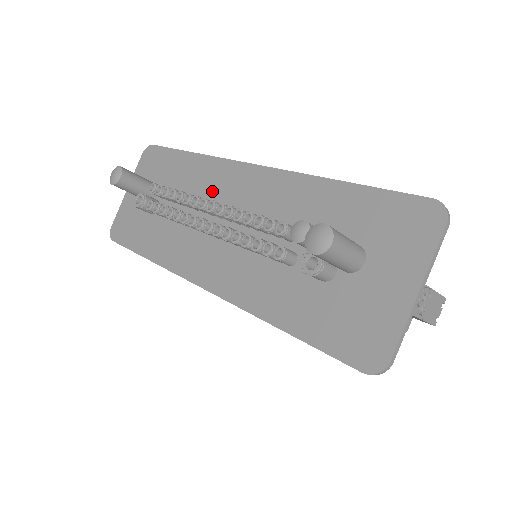
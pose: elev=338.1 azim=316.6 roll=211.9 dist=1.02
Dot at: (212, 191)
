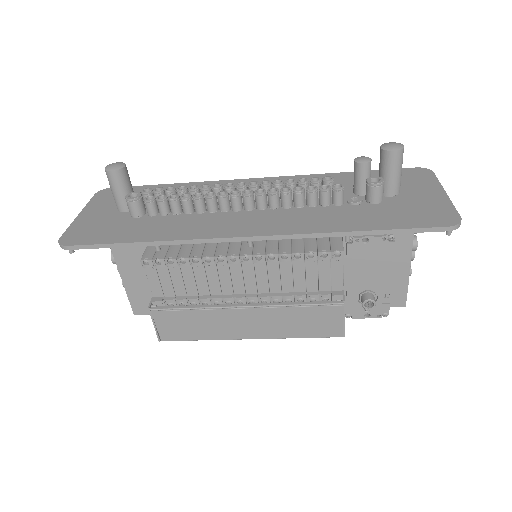
Dot at: occluded
